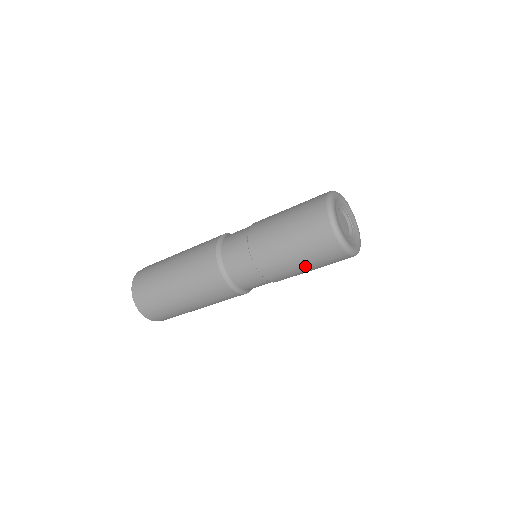
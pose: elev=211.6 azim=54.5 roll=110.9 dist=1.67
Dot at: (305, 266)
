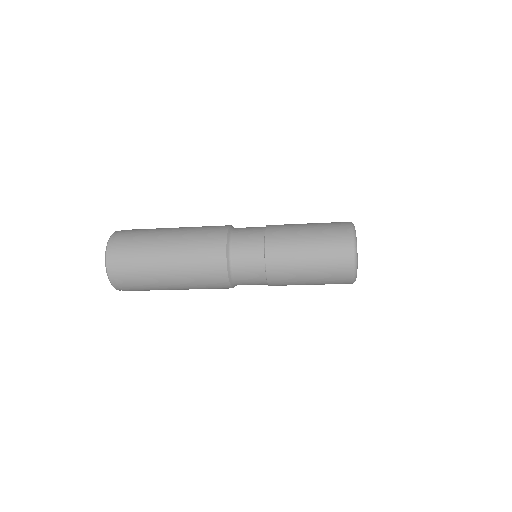
Dot at: (310, 267)
